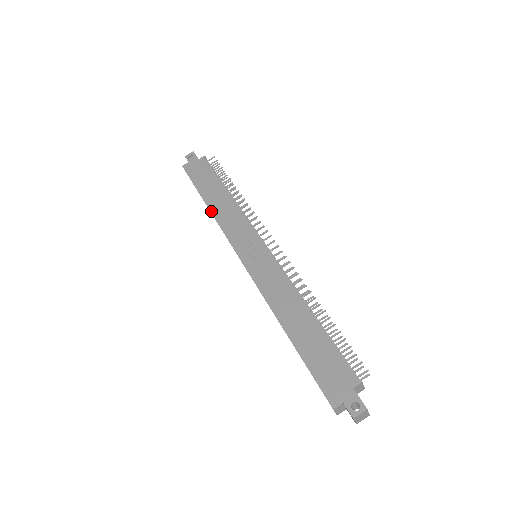
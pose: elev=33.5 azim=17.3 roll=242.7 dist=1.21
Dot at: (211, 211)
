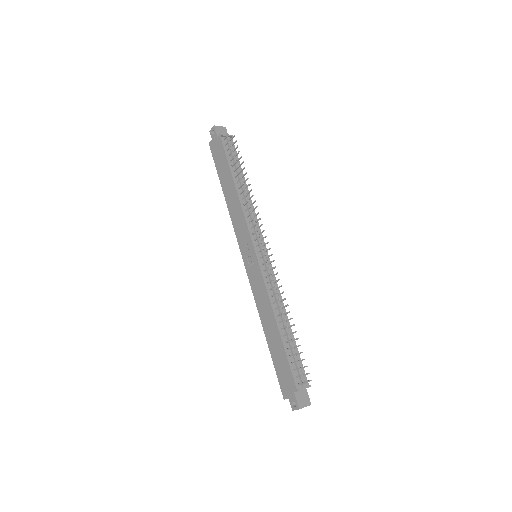
Dot at: (227, 205)
